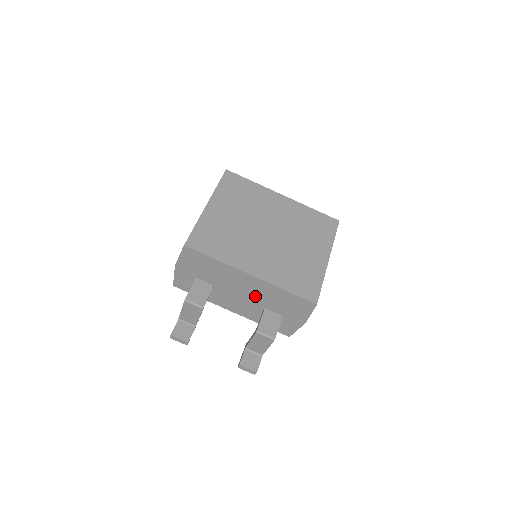
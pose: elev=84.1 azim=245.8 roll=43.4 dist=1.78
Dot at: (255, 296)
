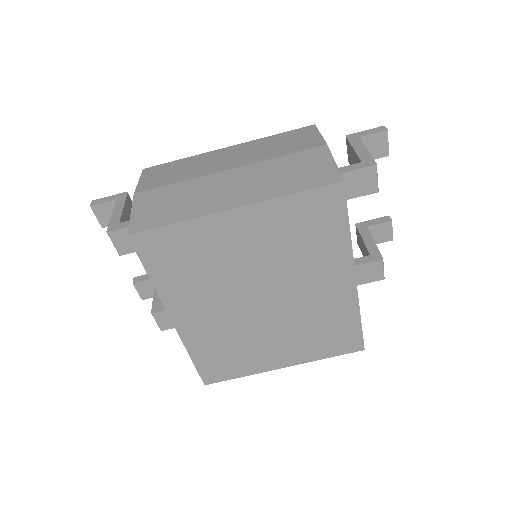
Dot at: occluded
